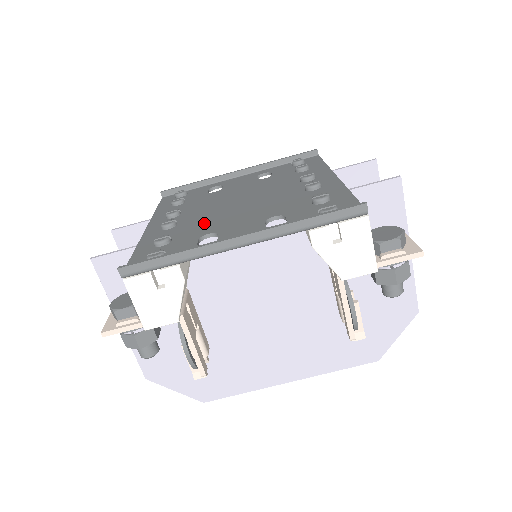
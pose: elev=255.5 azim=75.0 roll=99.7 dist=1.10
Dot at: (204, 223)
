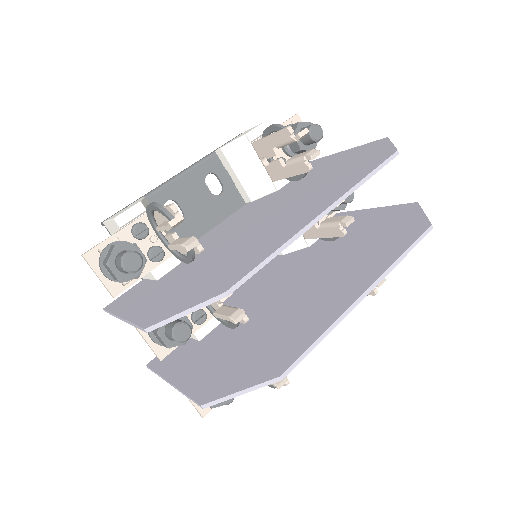
Dot at: occluded
